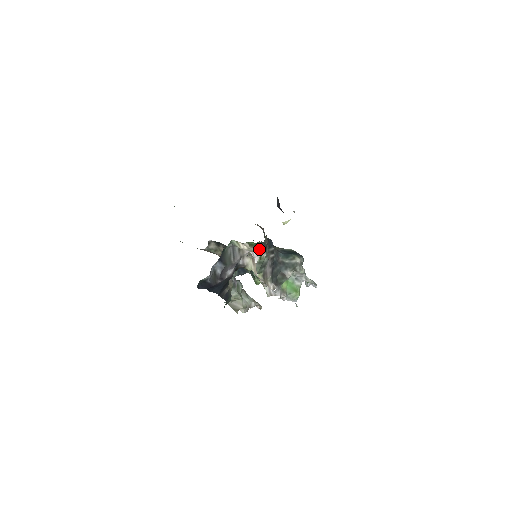
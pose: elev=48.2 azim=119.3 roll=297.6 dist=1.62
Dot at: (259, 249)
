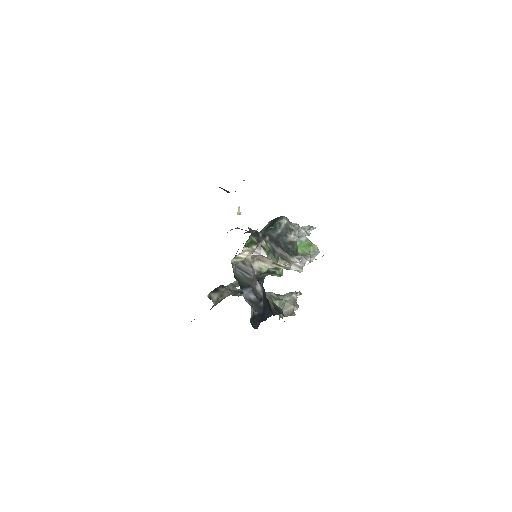
Dot at: (256, 242)
